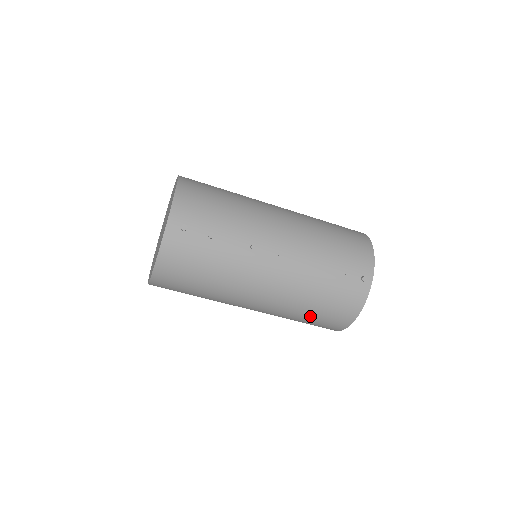
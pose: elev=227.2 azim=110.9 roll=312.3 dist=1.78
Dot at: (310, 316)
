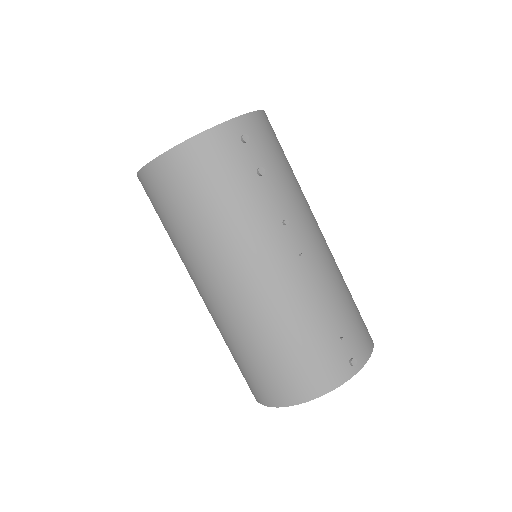
Dot at: (266, 355)
